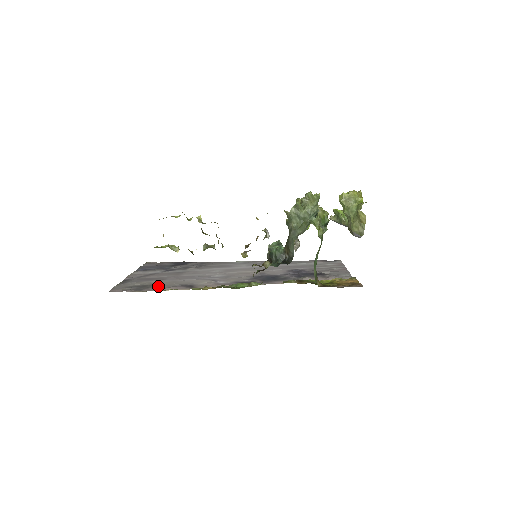
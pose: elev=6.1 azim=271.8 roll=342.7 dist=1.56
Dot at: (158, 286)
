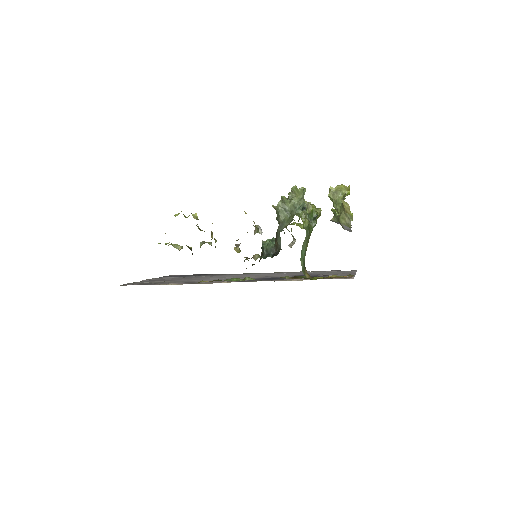
Dot at: (164, 283)
